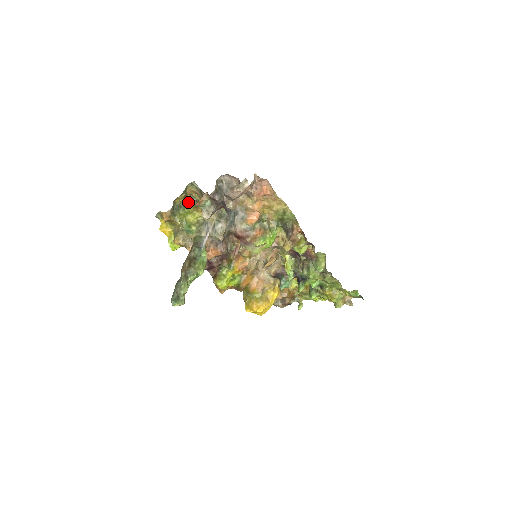
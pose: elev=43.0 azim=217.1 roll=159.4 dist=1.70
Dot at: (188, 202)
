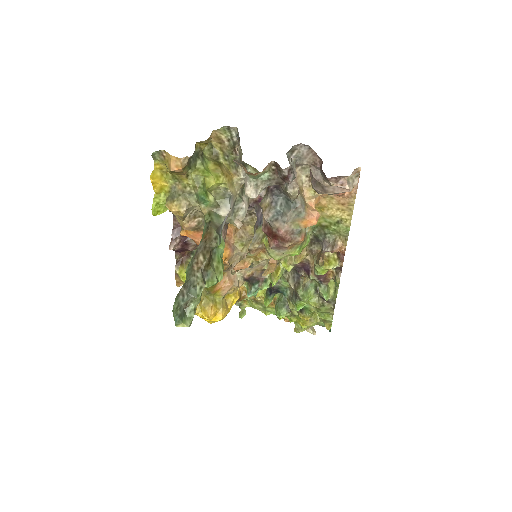
Dot at: (203, 150)
